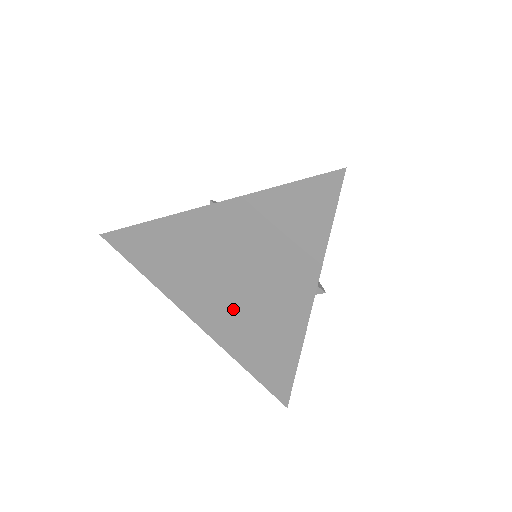
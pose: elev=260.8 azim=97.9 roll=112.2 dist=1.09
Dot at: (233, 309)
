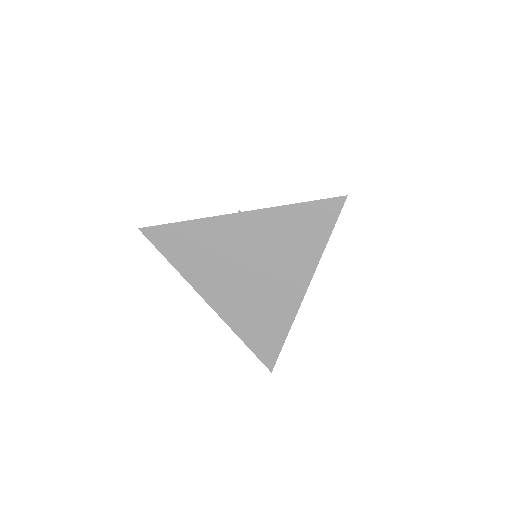
Dot at: (244, 292)
